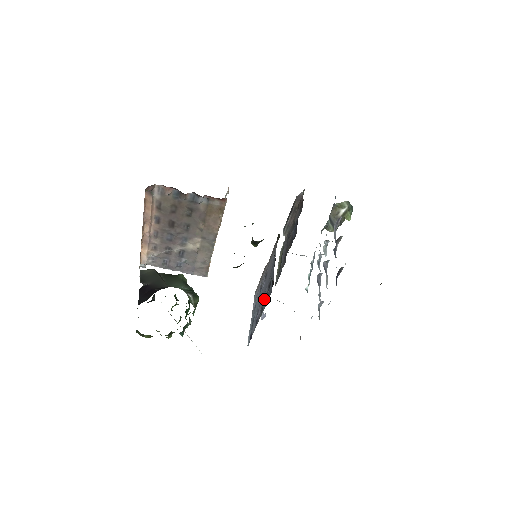
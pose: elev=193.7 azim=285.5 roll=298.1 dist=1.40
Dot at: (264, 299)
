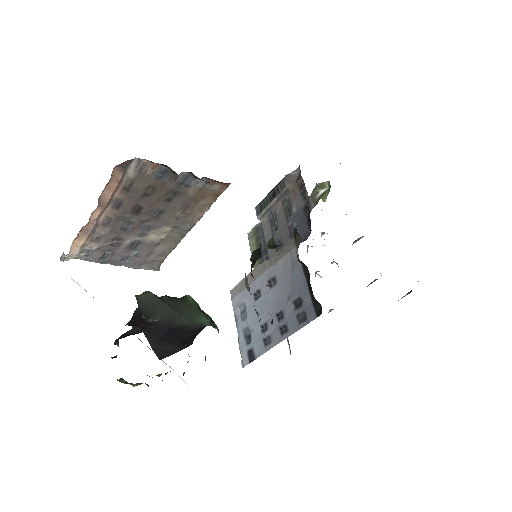
Dot at: (287, 318)
